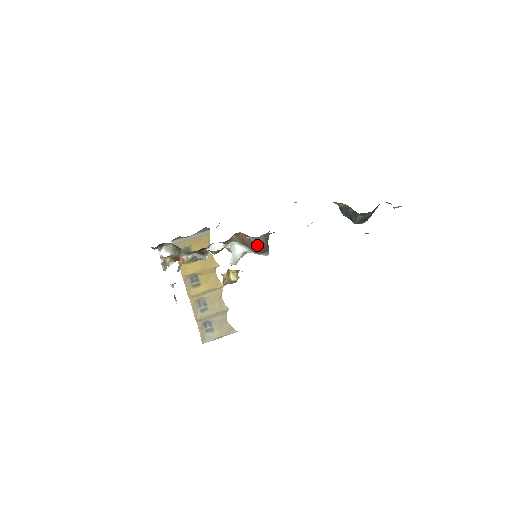
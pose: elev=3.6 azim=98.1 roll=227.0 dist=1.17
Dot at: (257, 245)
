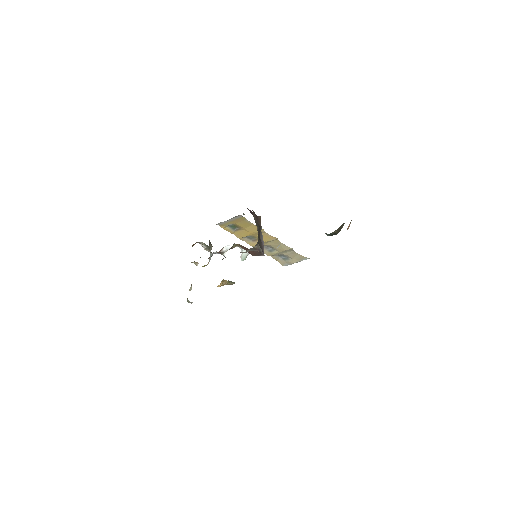
Dot at: (251, 252)
